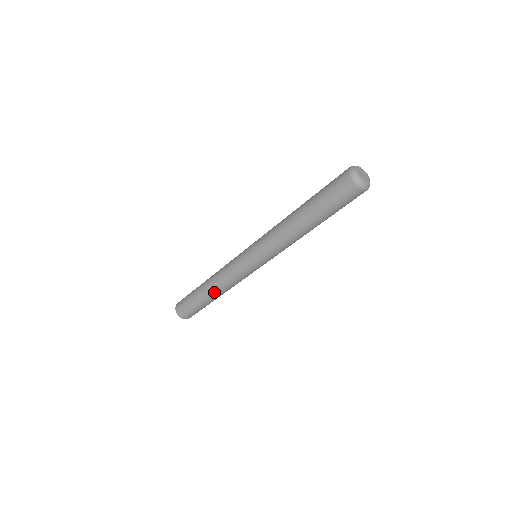
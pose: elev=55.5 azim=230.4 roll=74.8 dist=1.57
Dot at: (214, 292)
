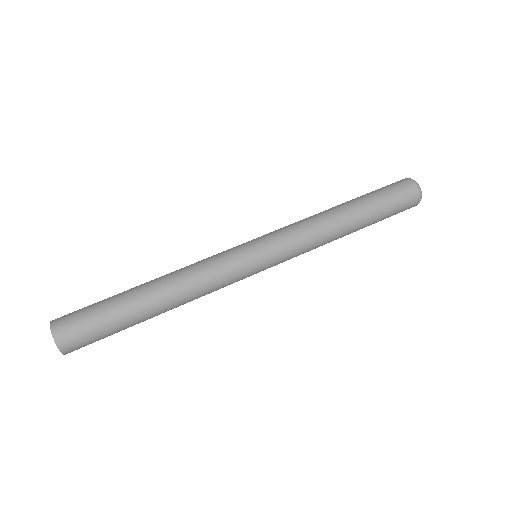
Dot at: (172, 308)
